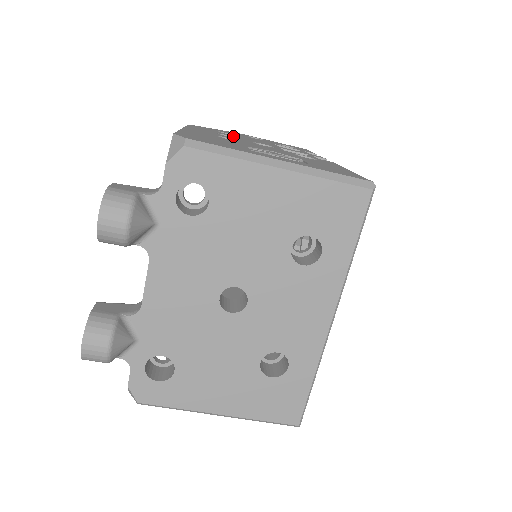
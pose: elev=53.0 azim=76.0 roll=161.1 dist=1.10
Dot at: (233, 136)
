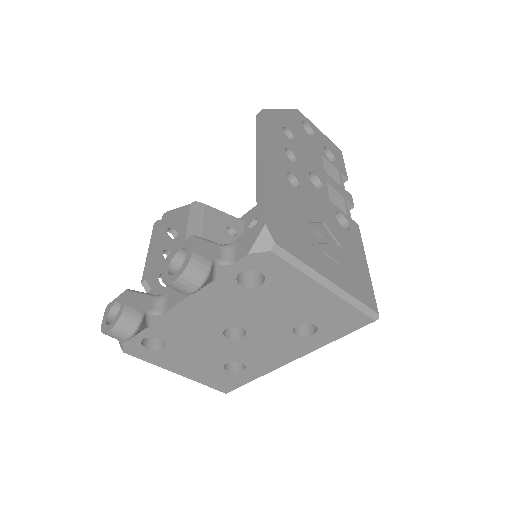
Dot at: (296, 152)
